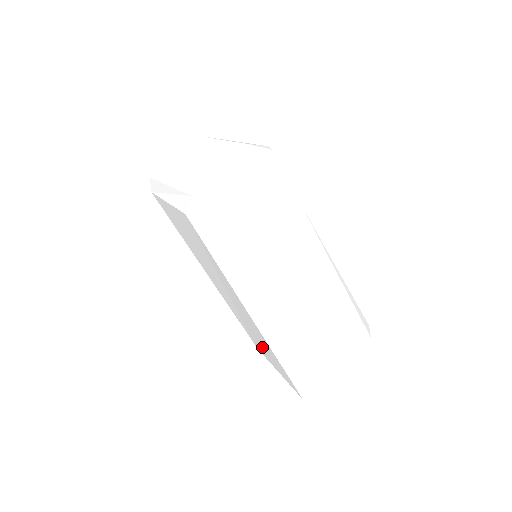
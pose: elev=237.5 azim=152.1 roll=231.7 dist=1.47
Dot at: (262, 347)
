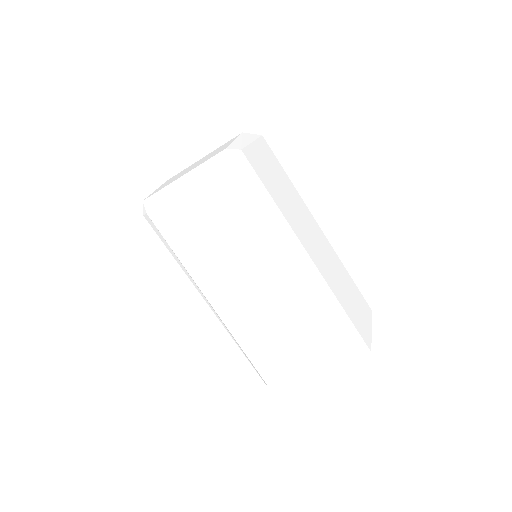
Dot at: (290, 348)
